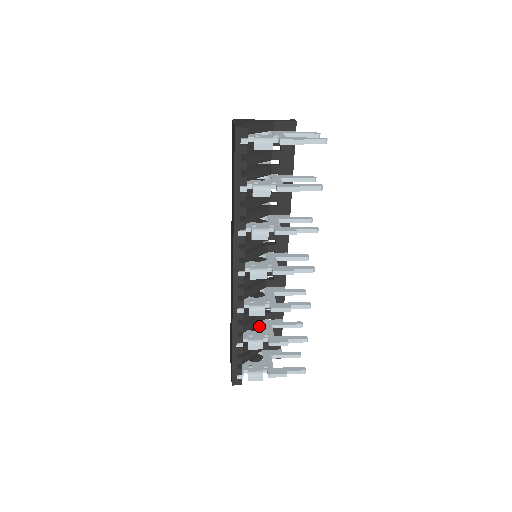
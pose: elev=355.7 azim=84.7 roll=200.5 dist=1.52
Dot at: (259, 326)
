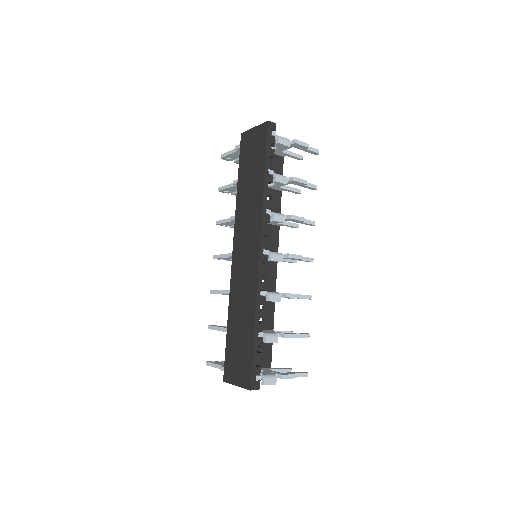
Dot at: occluded
